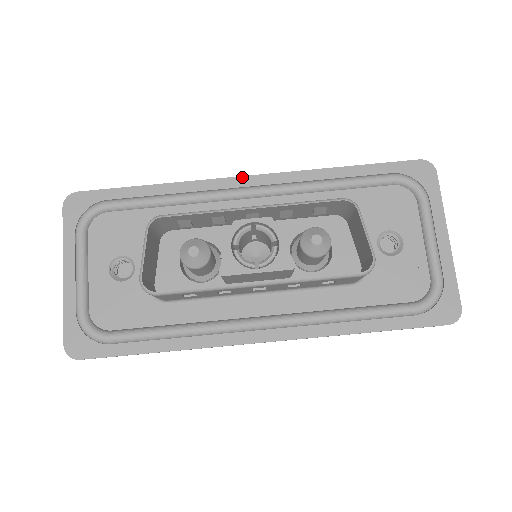
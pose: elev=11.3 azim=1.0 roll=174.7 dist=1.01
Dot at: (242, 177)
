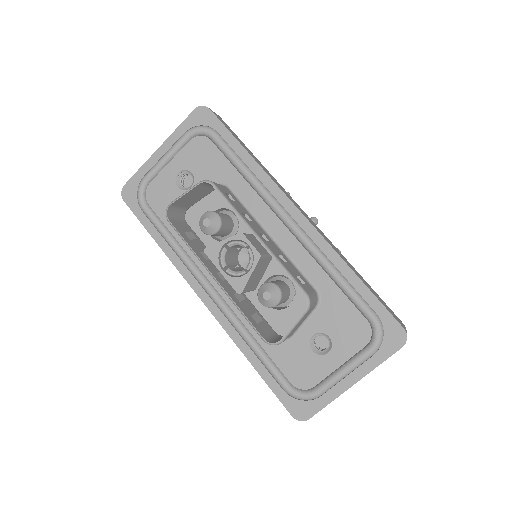
Dot at: (296, 207)
